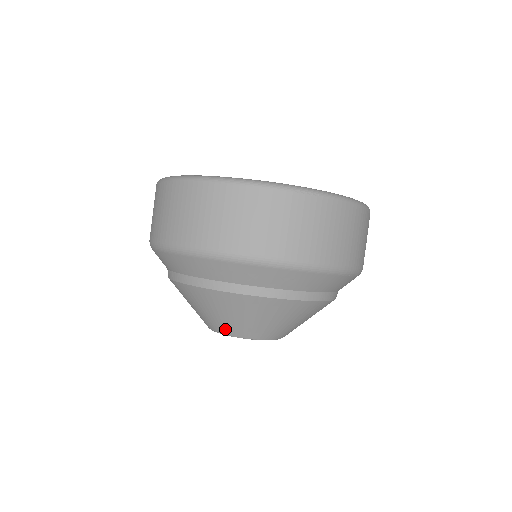
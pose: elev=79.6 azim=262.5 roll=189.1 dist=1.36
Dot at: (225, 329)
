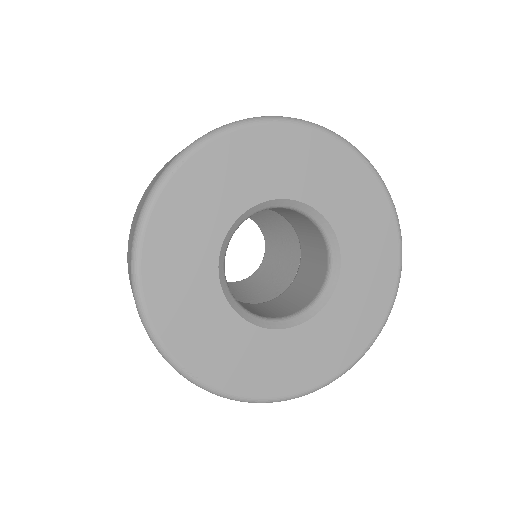
Dot at: occluded
